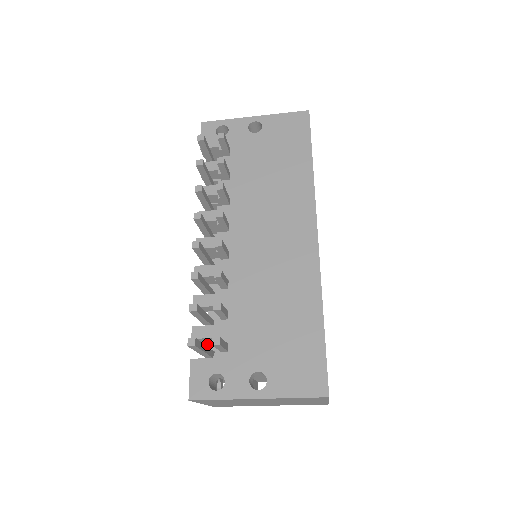
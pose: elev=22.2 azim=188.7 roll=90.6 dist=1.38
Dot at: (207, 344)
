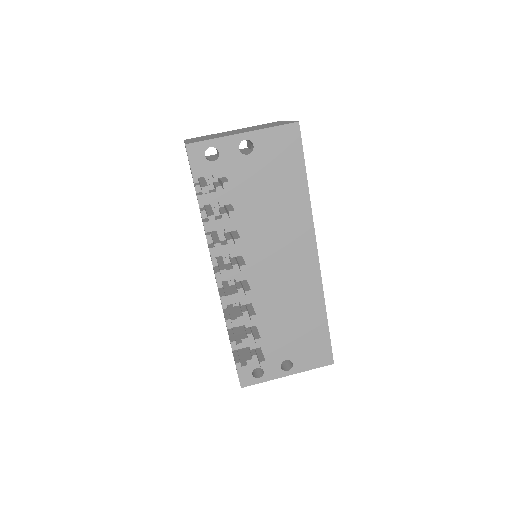
Dot at: occluded
